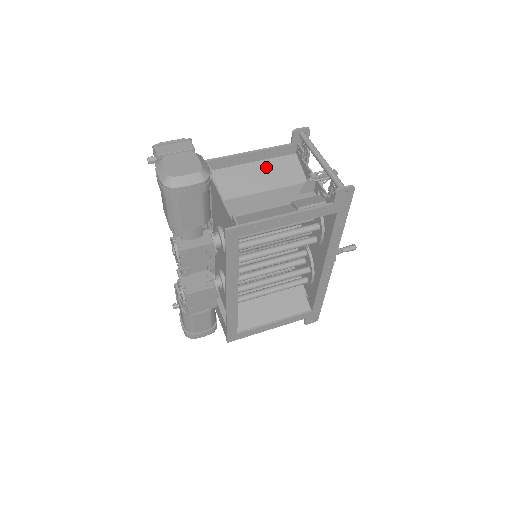
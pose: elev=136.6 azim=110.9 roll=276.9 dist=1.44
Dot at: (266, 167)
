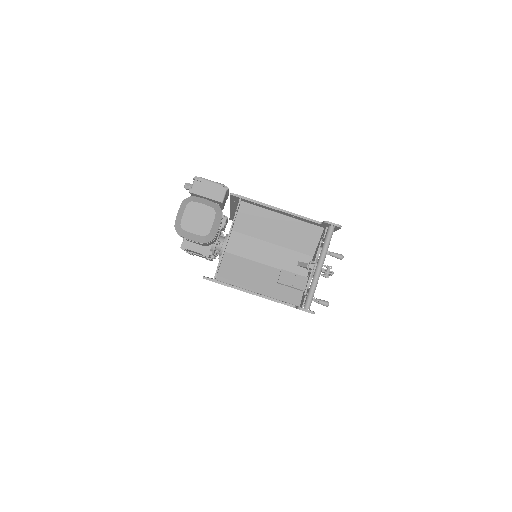
Dot at: (290, 225)
